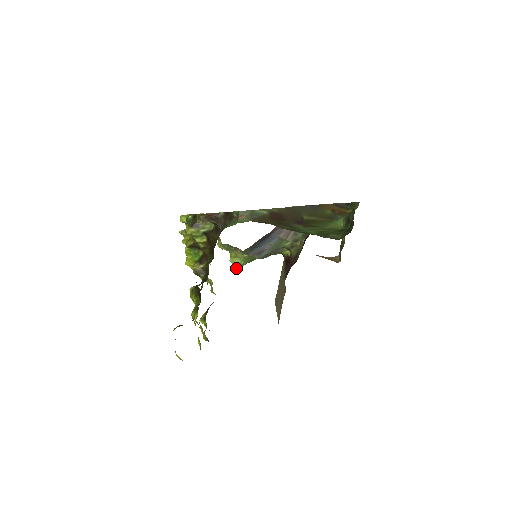
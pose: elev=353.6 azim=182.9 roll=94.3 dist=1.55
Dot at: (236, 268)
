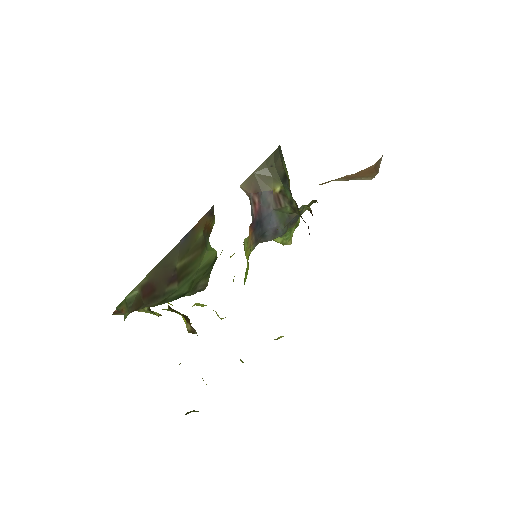
Dot at: (286, 244)
